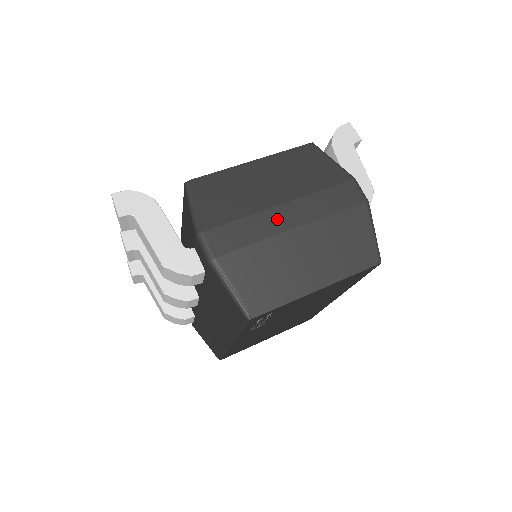
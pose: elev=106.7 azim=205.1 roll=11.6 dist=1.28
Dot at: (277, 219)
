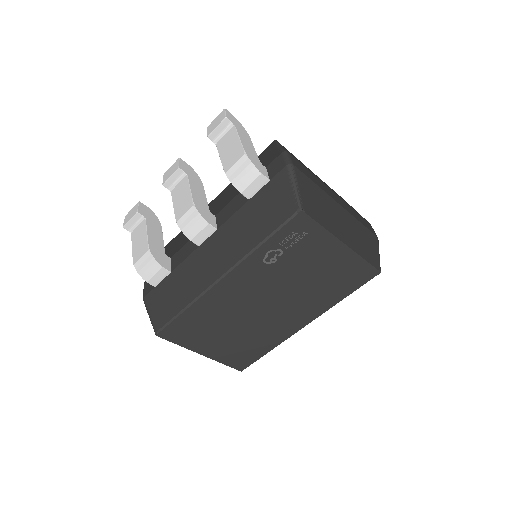
Dot at: (330, 192)
